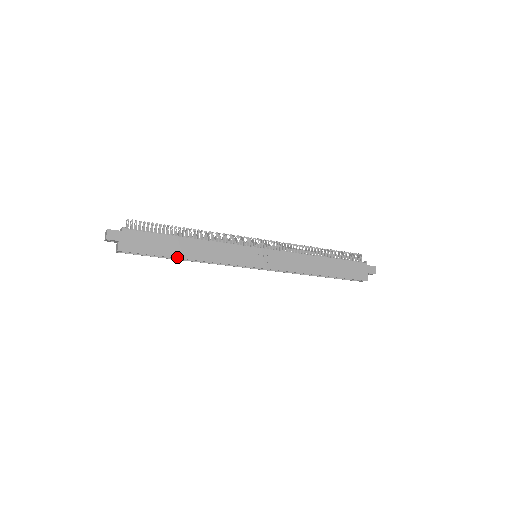
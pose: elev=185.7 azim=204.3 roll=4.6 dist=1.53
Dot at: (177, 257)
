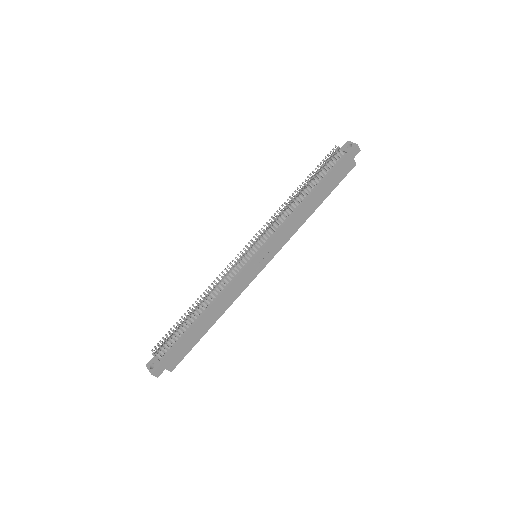
Dot at: (208, 329)
